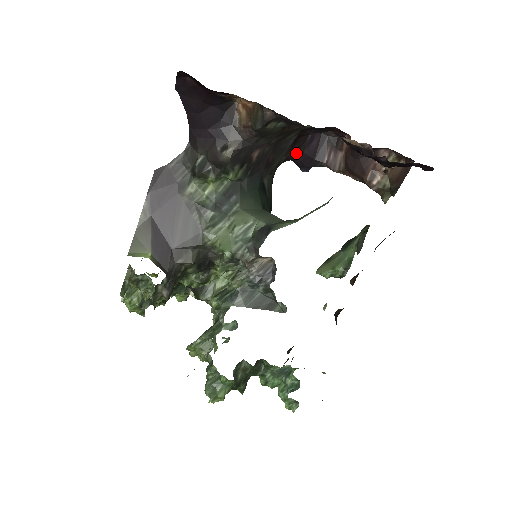
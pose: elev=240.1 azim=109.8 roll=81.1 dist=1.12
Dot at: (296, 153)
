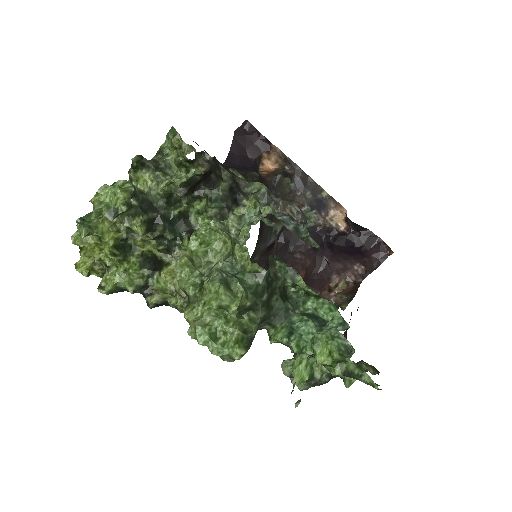
Dot at: (263, 266)
